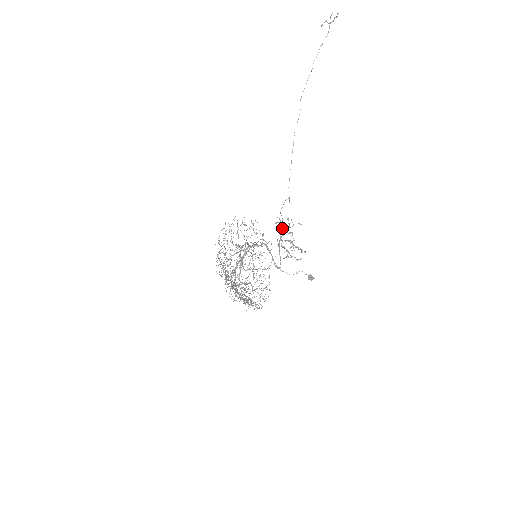
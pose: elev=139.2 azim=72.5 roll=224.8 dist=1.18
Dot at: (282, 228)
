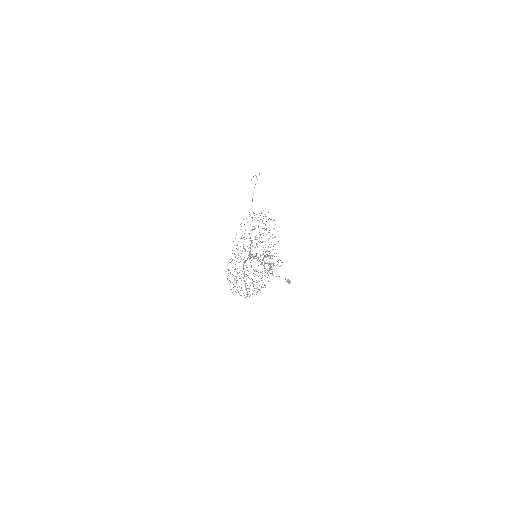
Dot at: occluded
